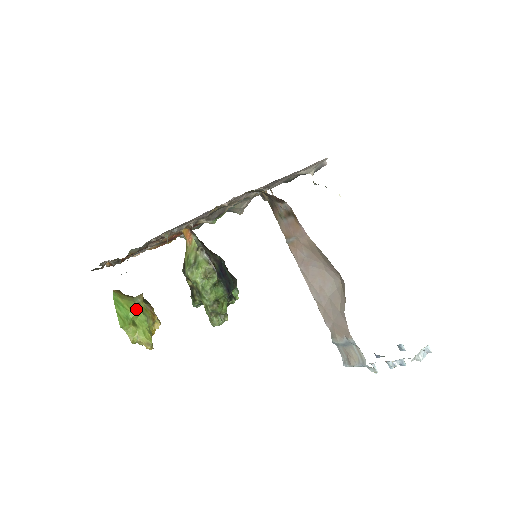
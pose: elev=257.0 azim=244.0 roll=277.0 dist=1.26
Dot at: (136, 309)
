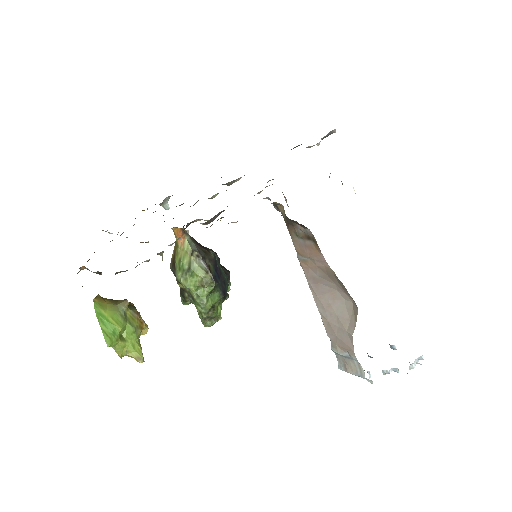
Dot at: (122, 321)
